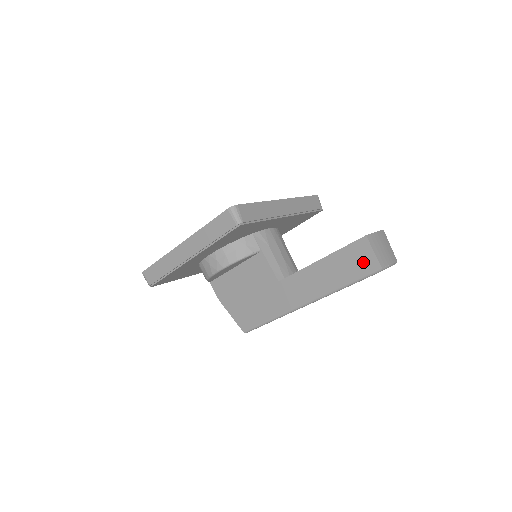
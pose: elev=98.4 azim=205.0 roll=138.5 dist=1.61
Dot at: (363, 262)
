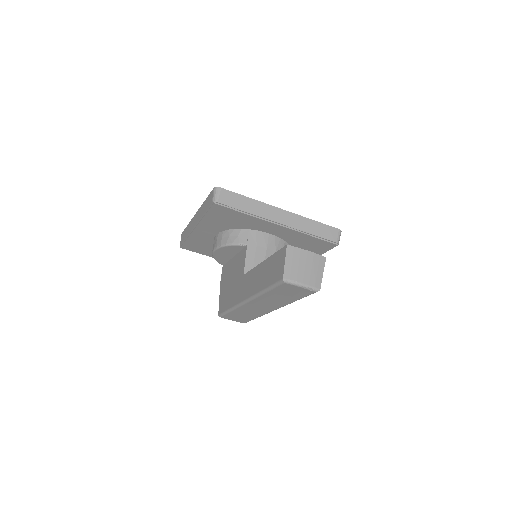
Dot at: (278, 270)
